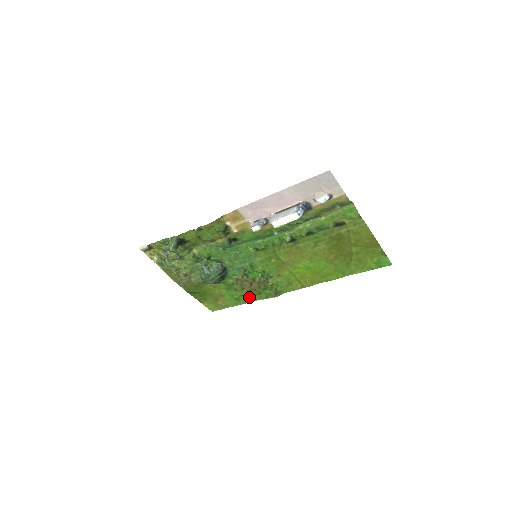
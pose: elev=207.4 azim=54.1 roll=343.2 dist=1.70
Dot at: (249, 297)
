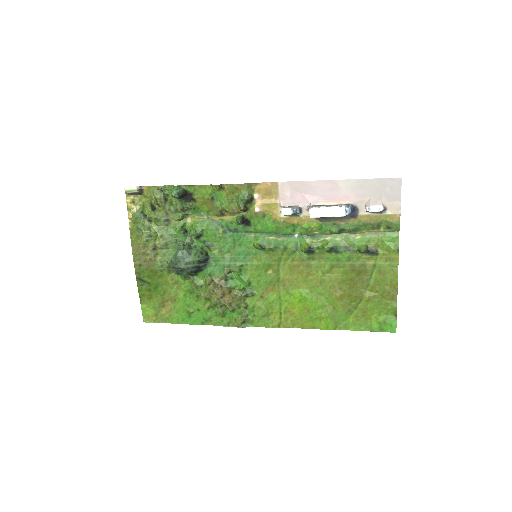
Dot at: (206, 316)
